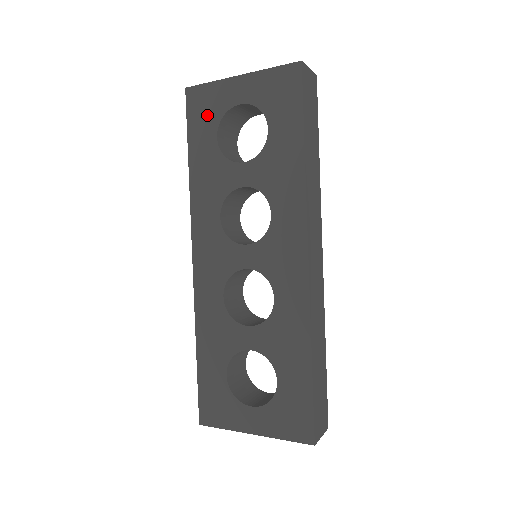
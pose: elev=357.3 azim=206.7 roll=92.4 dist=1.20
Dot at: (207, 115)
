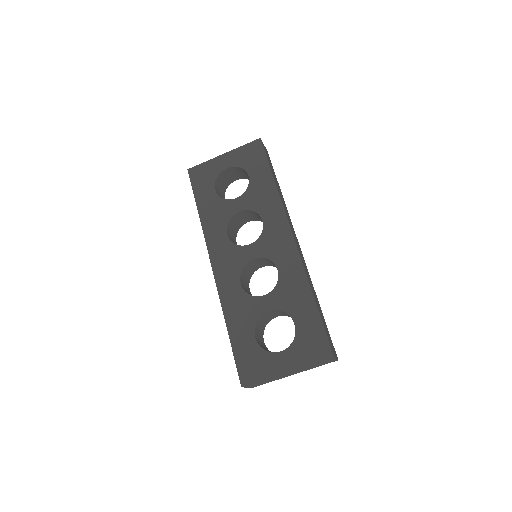
Dot at: (206, 180)
